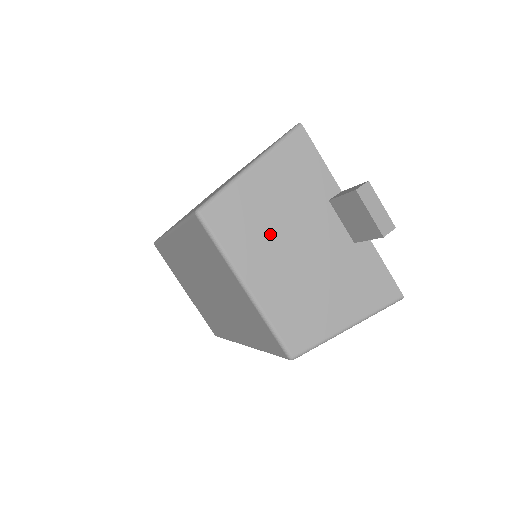
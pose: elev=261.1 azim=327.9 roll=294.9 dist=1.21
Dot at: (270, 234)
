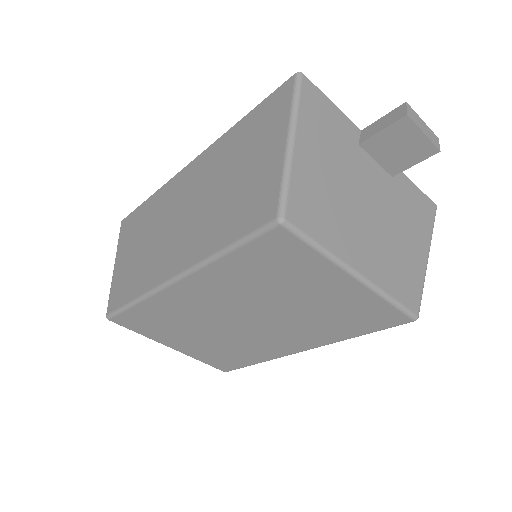
Dot at: (344, 206)
